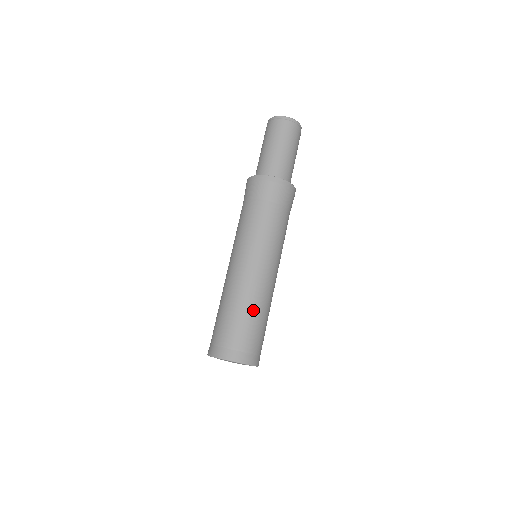
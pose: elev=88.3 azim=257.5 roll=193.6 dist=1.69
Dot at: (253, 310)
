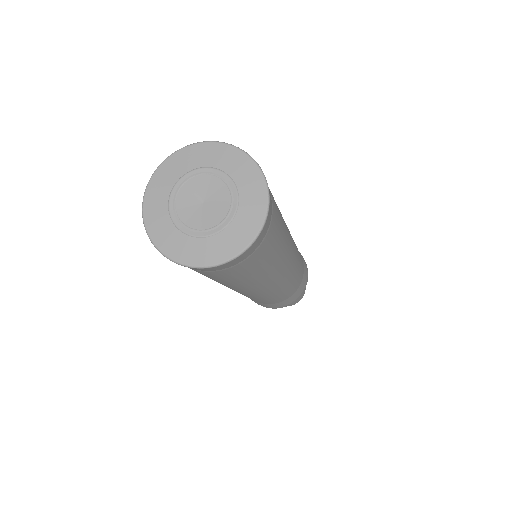
Dot at: occluded
